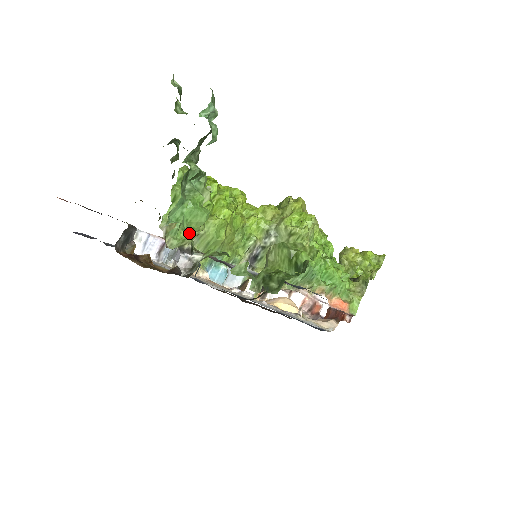
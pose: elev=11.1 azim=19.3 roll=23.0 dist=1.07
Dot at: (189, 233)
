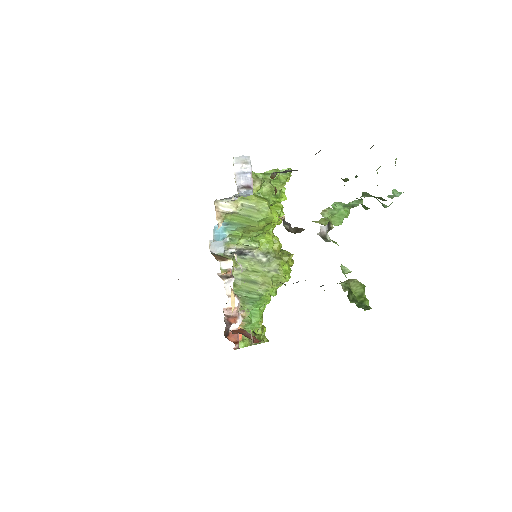
Dot at: (324, 219)
